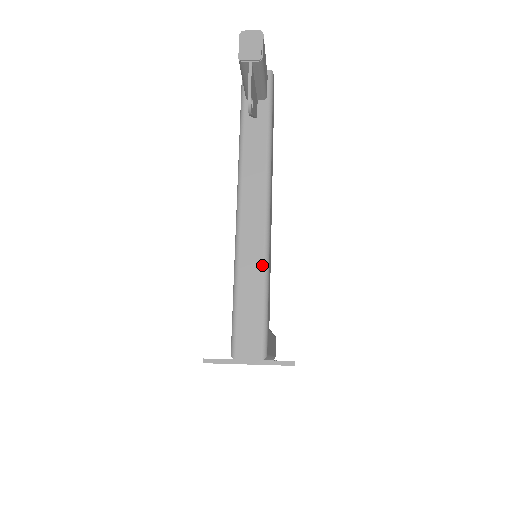
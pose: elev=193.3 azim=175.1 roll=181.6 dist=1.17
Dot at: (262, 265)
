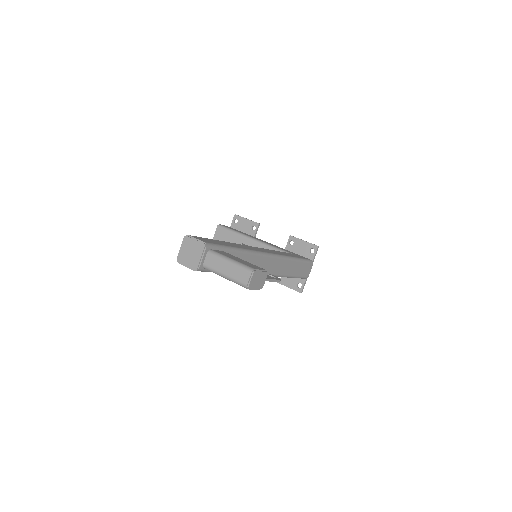
Dot at: (290, 261)
